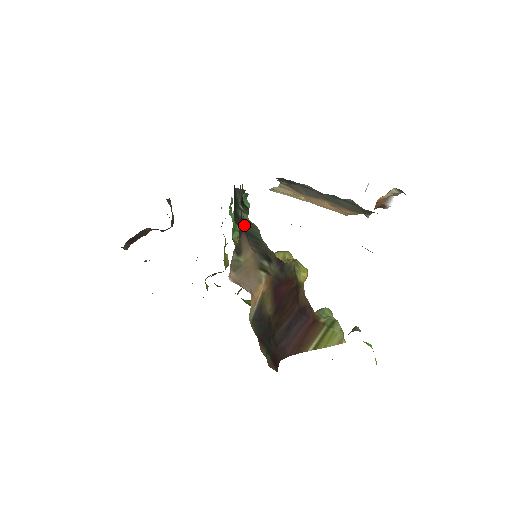
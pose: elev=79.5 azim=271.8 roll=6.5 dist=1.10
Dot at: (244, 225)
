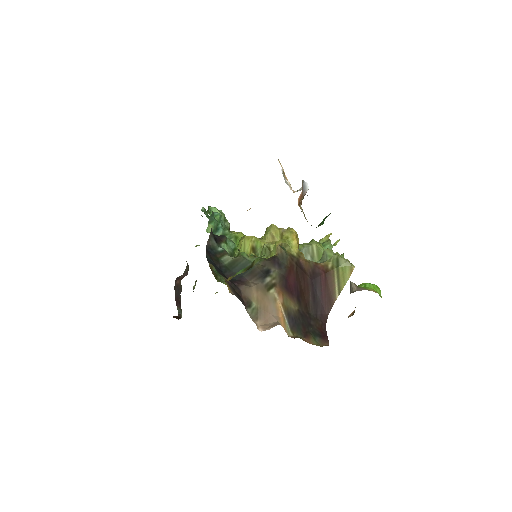
Dot at: (234, 269)
